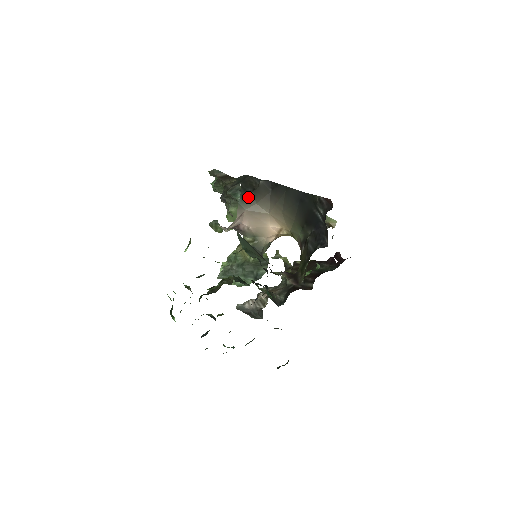
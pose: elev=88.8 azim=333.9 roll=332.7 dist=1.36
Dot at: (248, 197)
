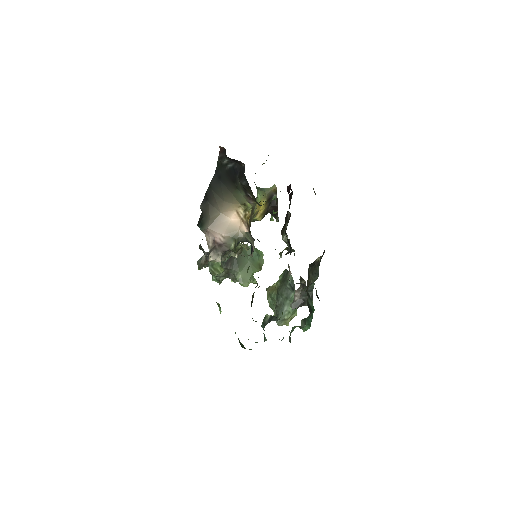
Dot at: (203, 222)
